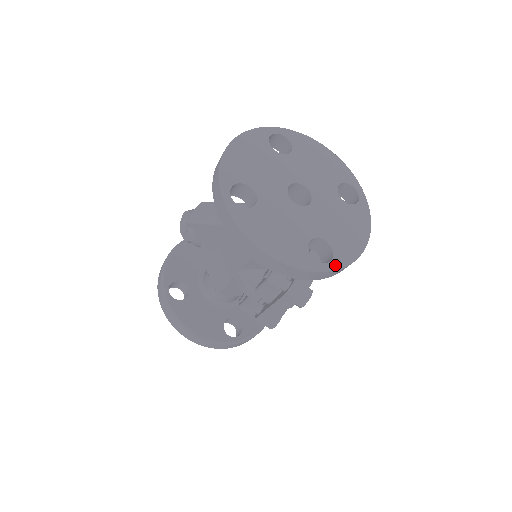
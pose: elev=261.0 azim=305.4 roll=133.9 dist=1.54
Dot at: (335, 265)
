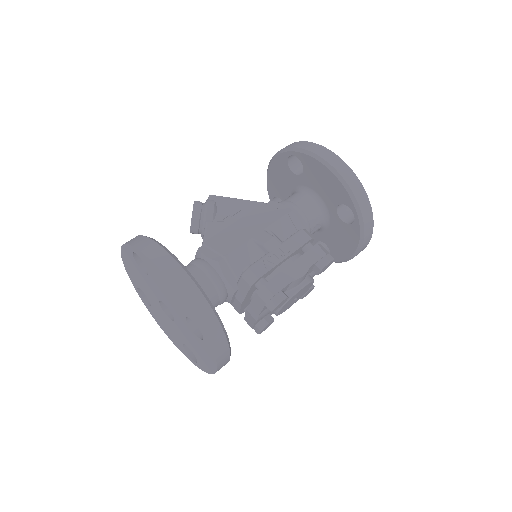
Dot at: occluded
